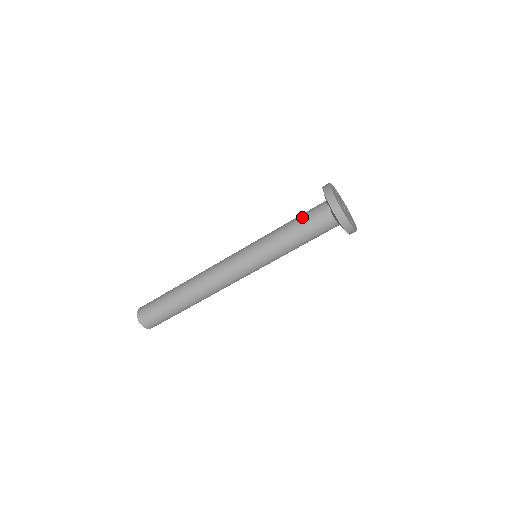
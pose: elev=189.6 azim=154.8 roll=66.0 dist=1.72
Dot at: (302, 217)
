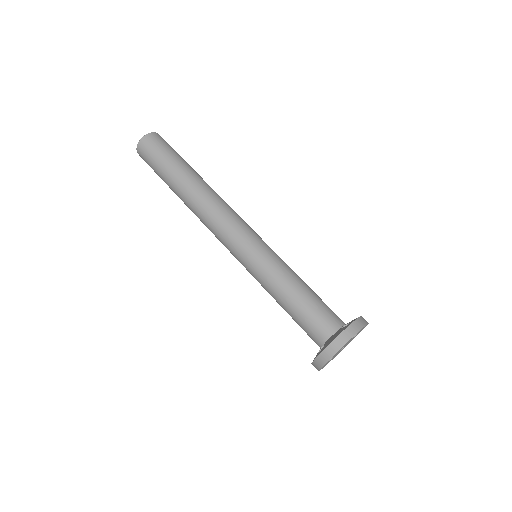
Dot at: (304, 312)
